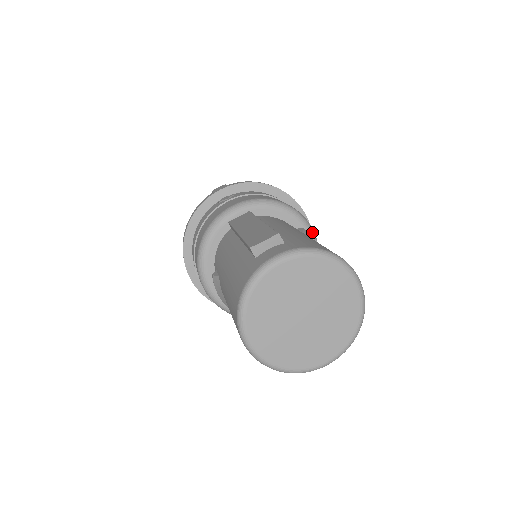
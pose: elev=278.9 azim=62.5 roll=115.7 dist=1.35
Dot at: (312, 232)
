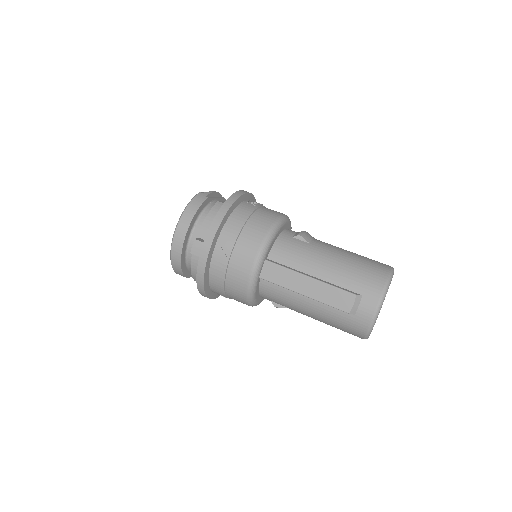
Dot at: (286, 218)
